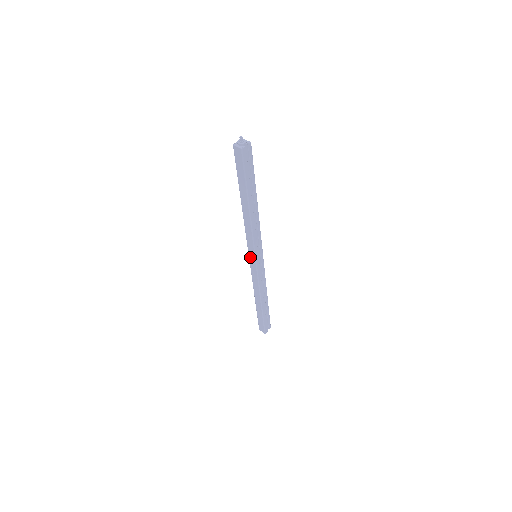
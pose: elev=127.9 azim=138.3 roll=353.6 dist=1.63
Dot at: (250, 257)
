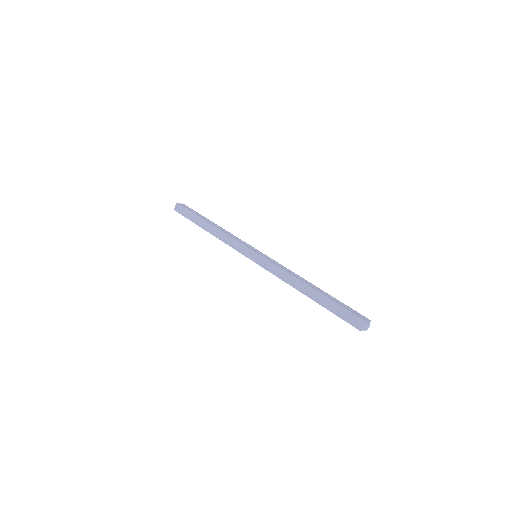
Dot at: (251, 258)
